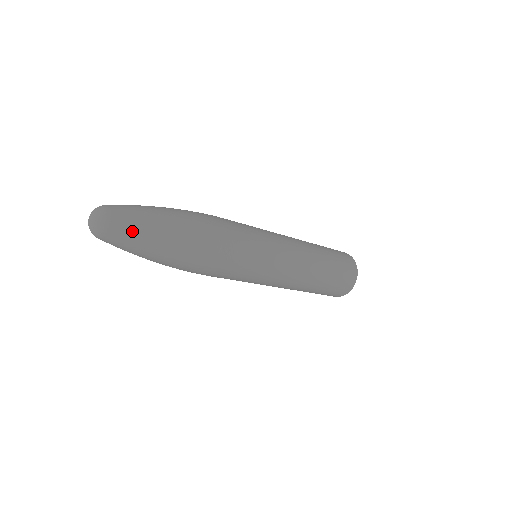
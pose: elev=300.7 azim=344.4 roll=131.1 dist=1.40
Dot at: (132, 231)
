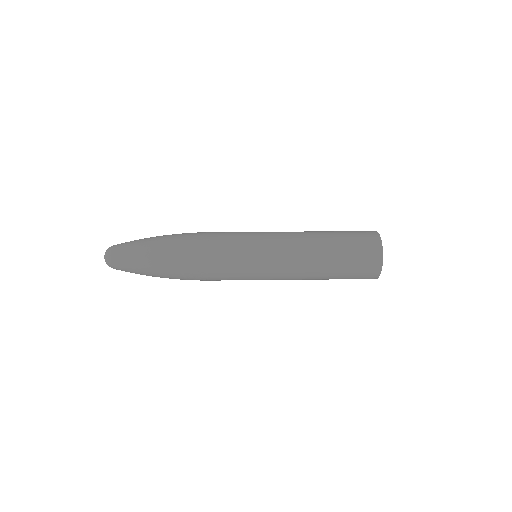
Dot at: (125, 248)
